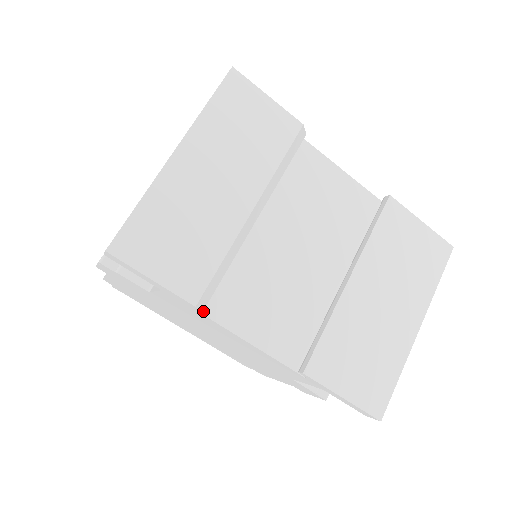
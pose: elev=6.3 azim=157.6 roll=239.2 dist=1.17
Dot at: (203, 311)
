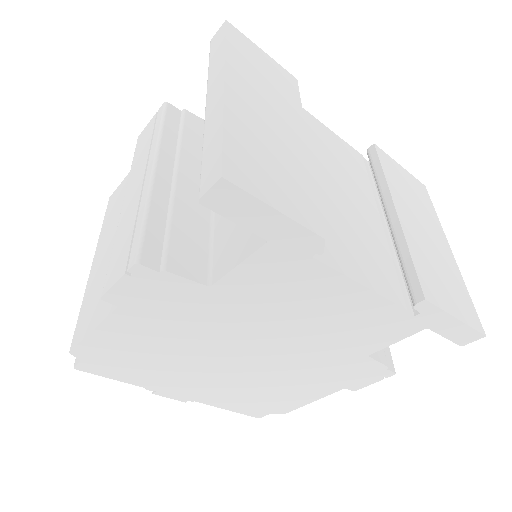
Dot at: (317, 257)
